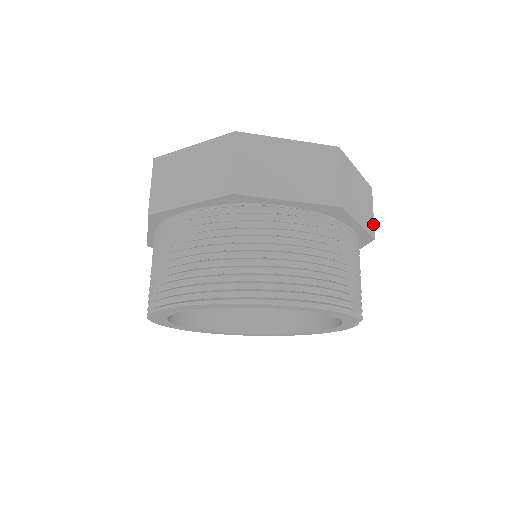
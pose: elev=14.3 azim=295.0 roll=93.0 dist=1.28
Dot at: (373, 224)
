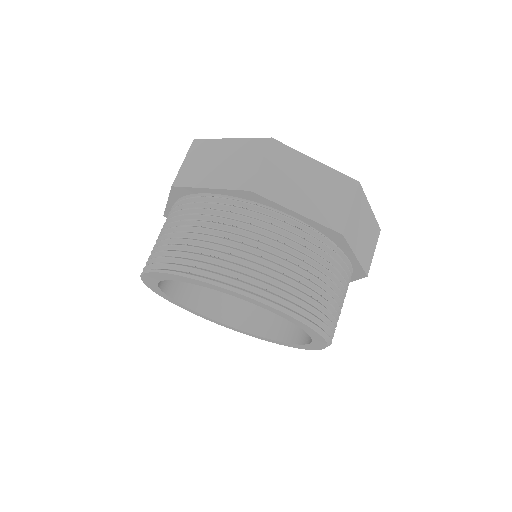
Dot at: (370, 262)
